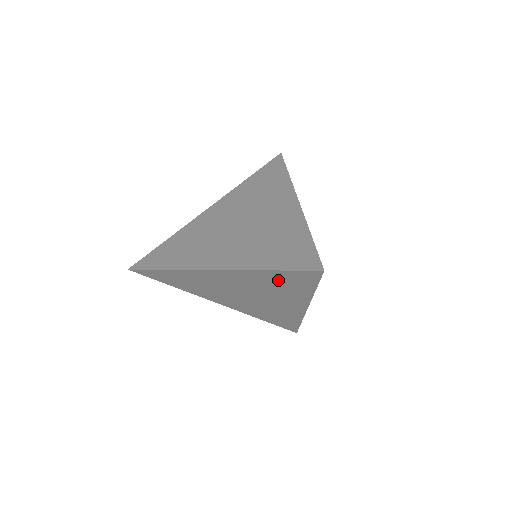
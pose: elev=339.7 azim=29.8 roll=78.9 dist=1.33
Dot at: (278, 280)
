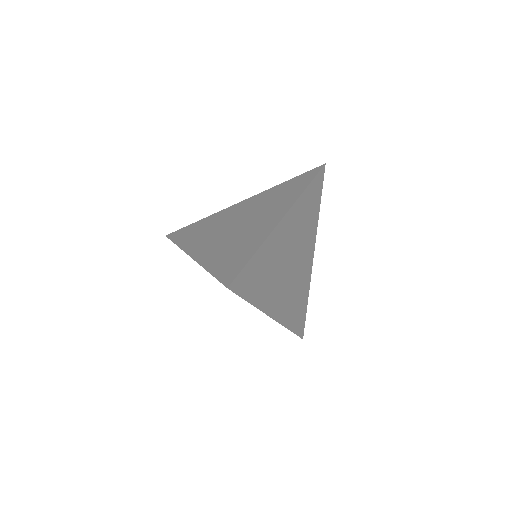
Dot at: occluded
